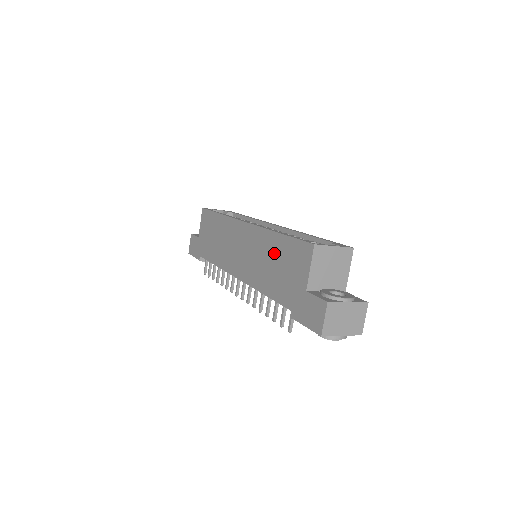
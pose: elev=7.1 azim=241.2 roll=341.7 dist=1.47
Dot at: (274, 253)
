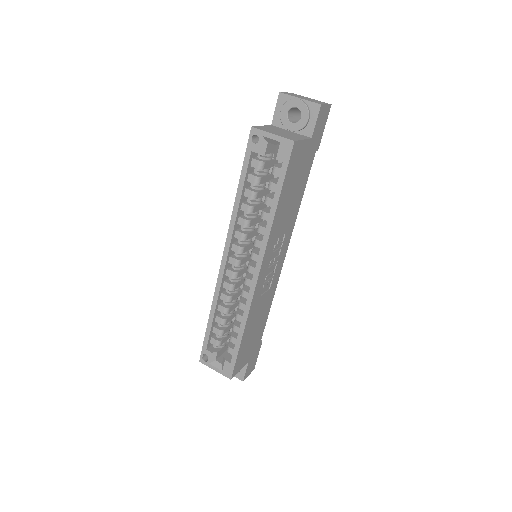
Dot at: occluded
